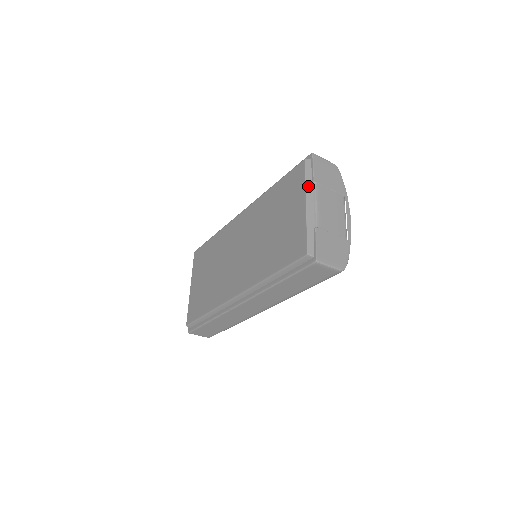
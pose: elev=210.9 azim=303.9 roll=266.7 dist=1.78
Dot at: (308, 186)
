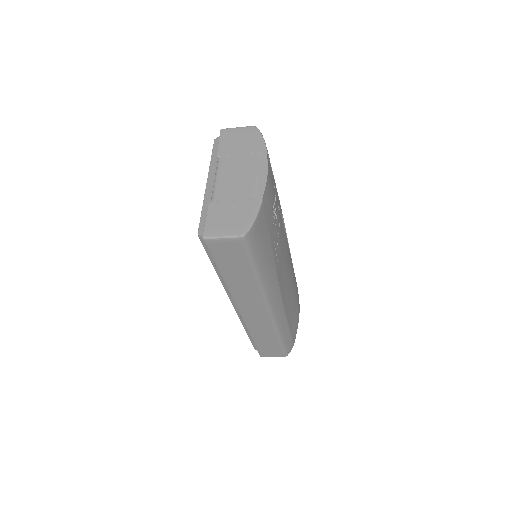
Dot at: (212, 165)
